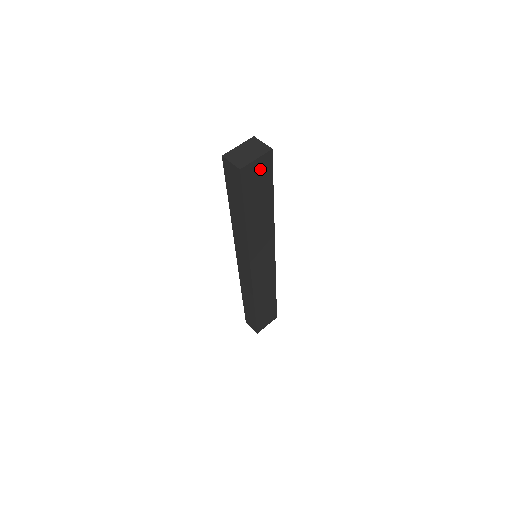
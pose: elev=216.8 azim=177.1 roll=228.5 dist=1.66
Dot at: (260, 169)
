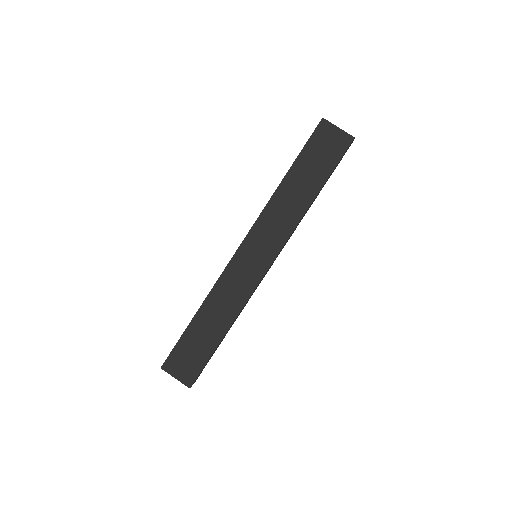
Dot at: (334, 142)
